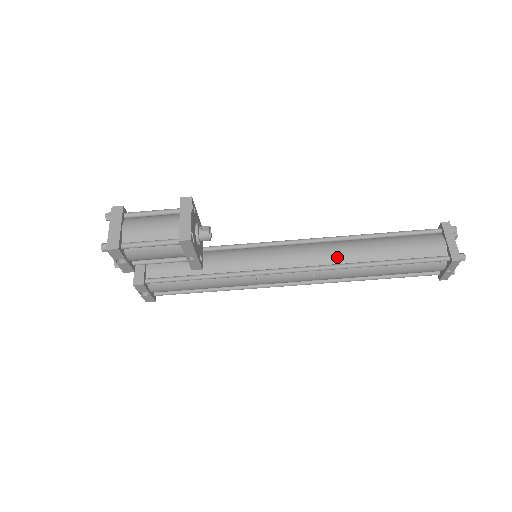
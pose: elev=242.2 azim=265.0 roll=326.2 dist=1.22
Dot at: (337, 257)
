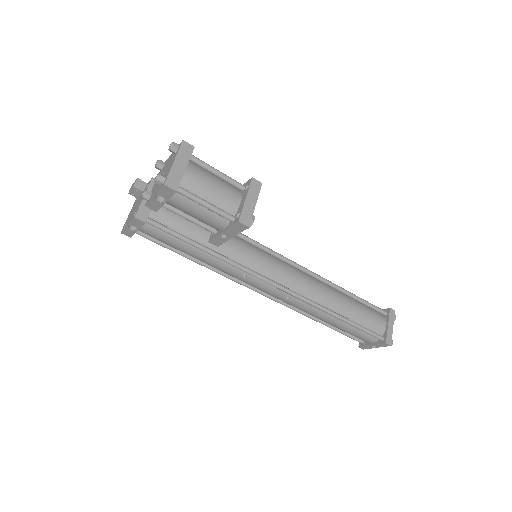
Dot at: (314, 294)
